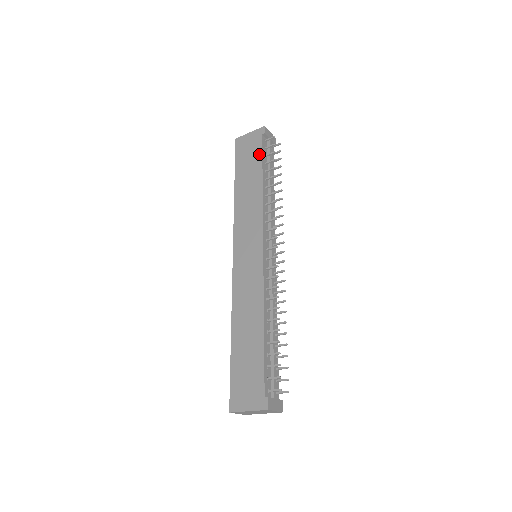
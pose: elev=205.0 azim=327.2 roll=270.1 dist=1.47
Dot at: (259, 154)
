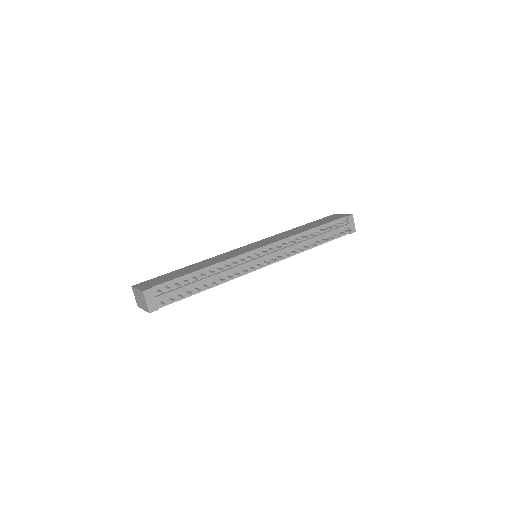
Dot at: (329, 221)
